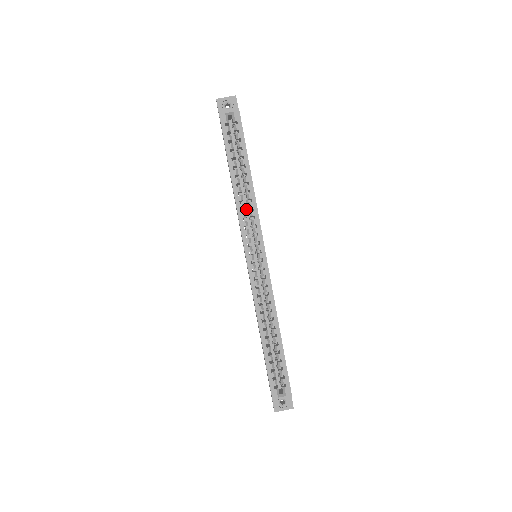
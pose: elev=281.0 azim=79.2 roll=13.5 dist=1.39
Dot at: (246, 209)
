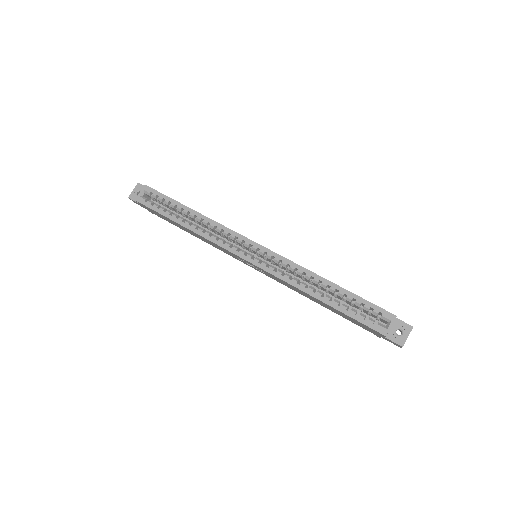
Dot at: occluded
